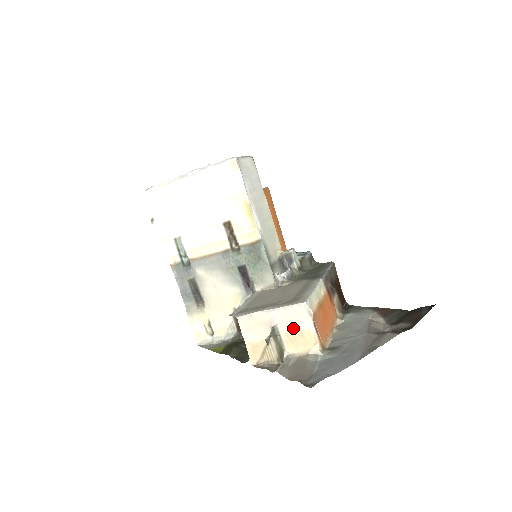
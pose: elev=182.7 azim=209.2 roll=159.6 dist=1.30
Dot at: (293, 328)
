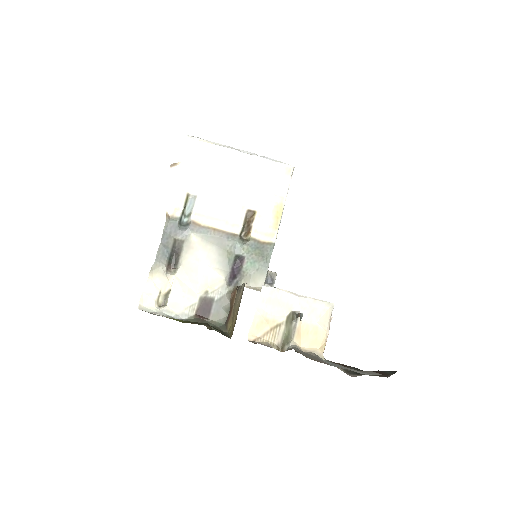
Dot at: (312, 322)
